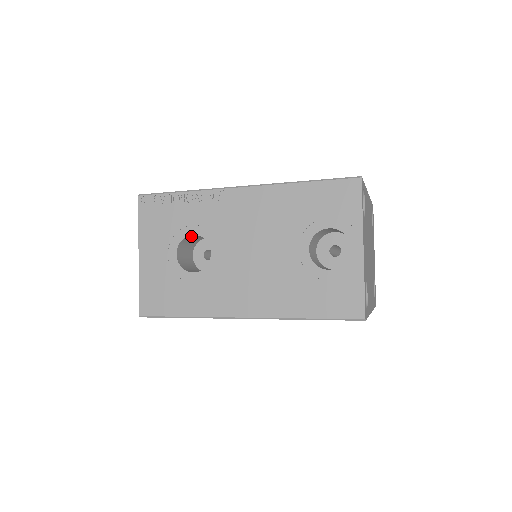
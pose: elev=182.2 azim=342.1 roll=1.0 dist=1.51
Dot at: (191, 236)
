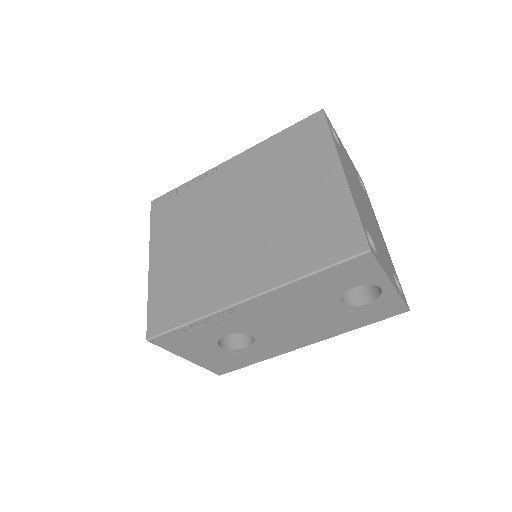
Dot at: occluded
